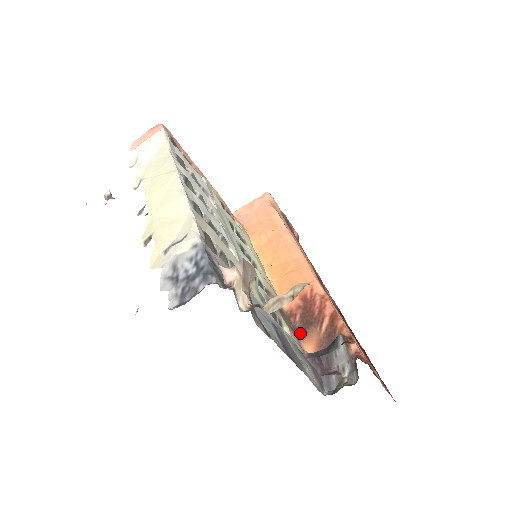
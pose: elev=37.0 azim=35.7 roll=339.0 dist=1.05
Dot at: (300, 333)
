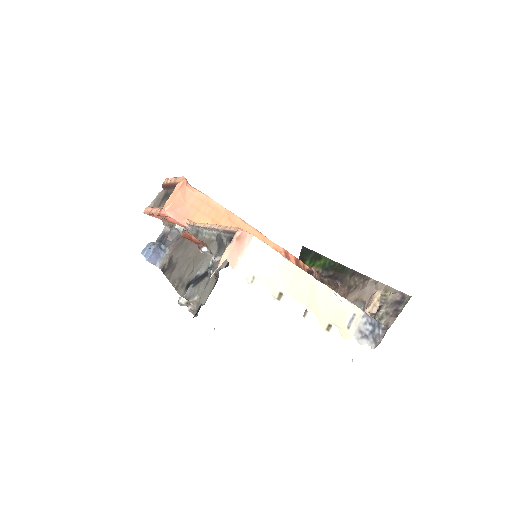
Dot at: occluded
